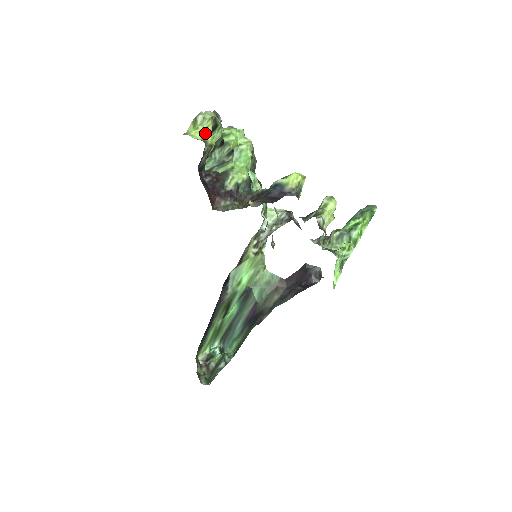
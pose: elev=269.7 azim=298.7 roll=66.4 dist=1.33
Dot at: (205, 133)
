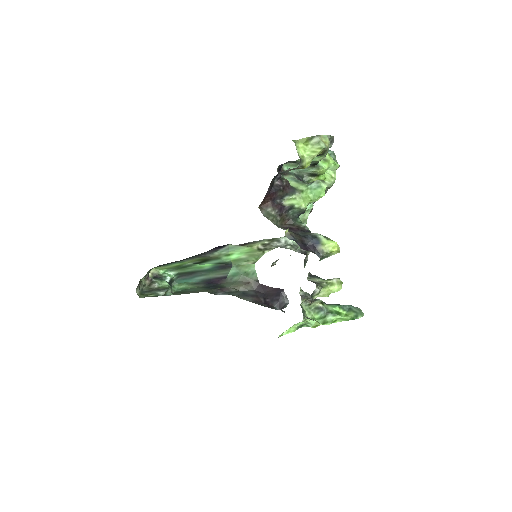
Dot at: (308, 154)
